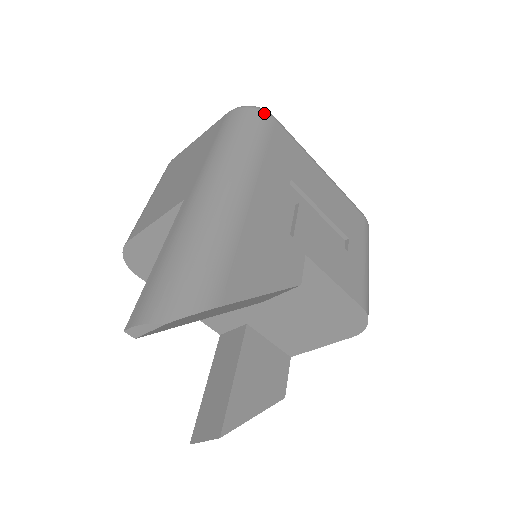
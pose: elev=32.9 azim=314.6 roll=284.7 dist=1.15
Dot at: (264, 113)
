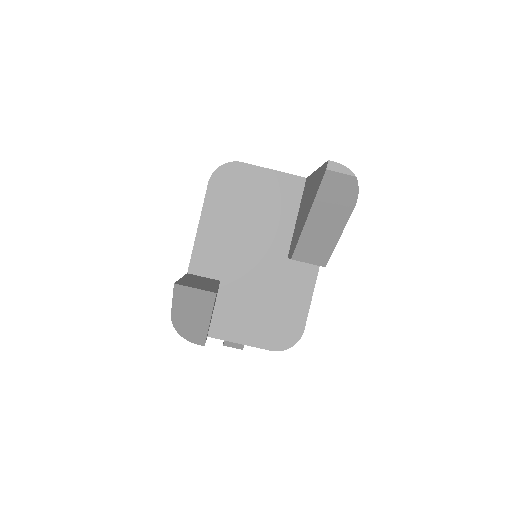
Dot at: occluded
